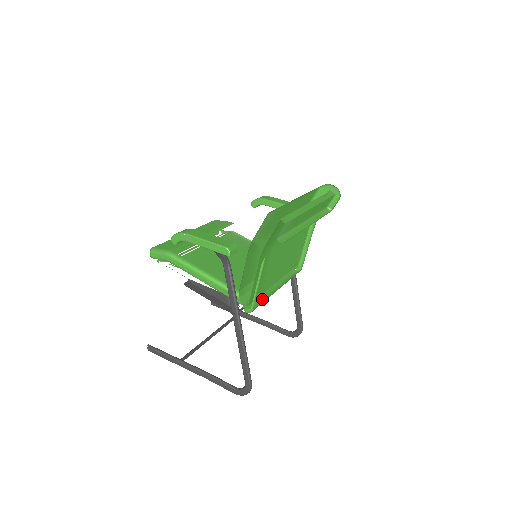
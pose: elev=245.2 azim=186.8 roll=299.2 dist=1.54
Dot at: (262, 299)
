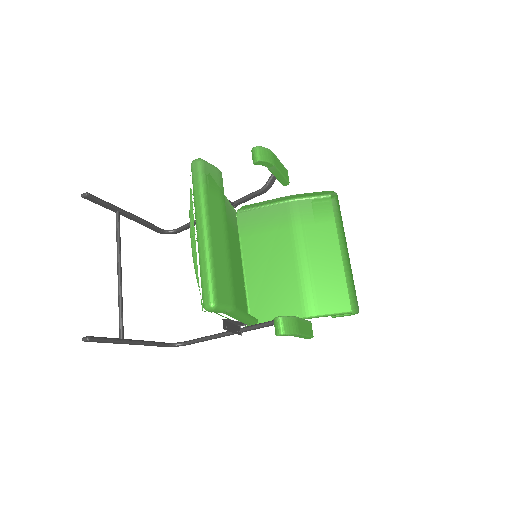
Dot at: occluded
